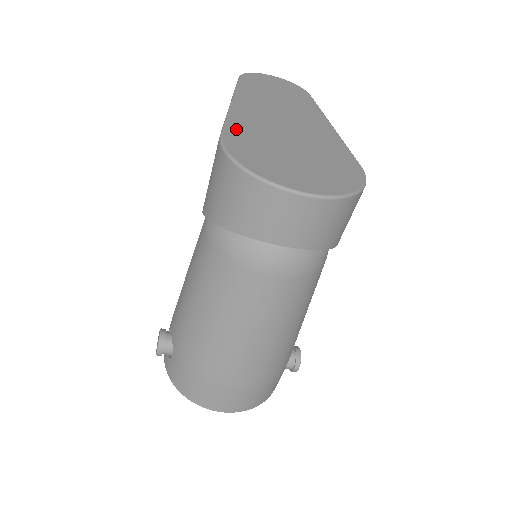
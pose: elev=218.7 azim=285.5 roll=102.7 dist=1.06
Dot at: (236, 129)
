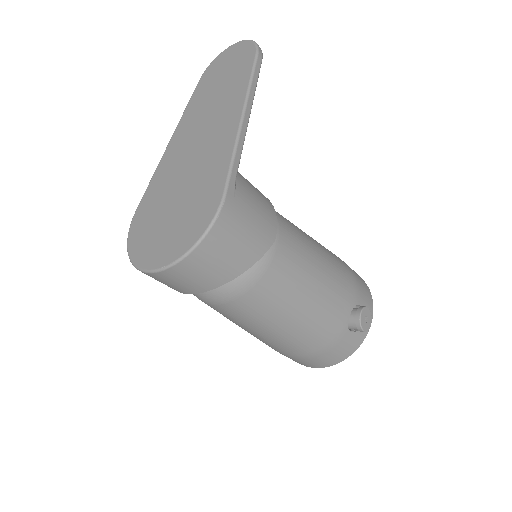
Dot at: (148, 195)
